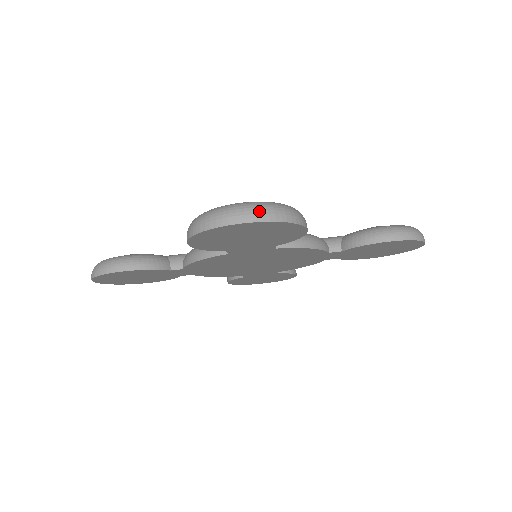
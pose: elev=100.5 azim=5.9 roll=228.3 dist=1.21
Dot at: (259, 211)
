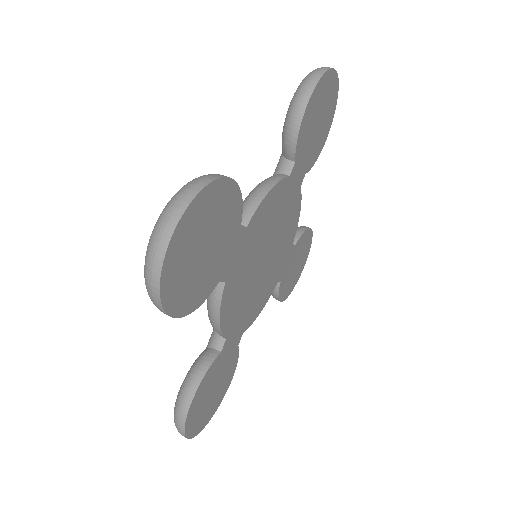
Dot at: (167, 217)
